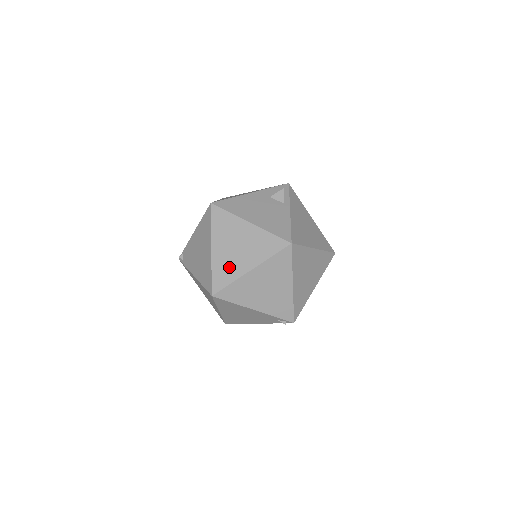
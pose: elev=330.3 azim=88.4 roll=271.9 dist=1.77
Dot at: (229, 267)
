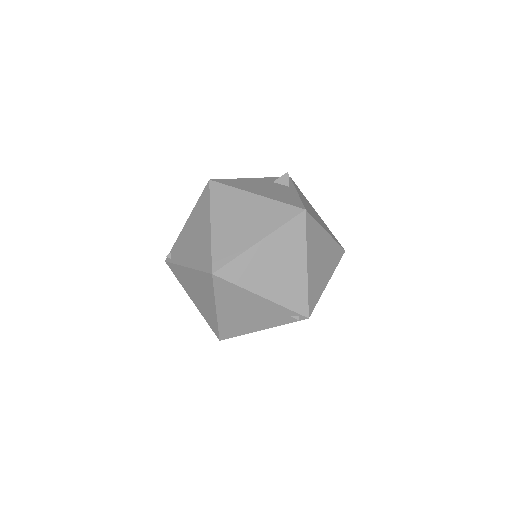
Dot at: (233, 241)
